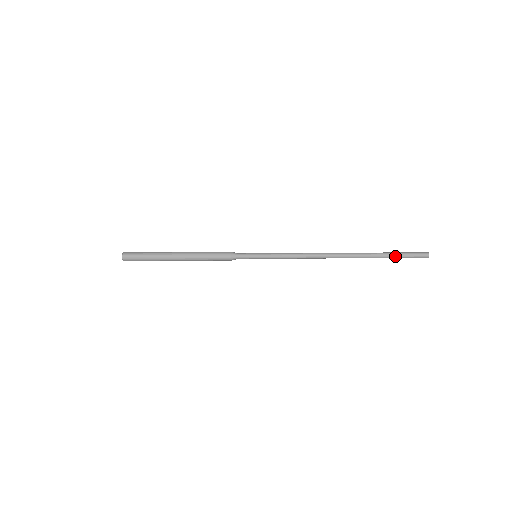
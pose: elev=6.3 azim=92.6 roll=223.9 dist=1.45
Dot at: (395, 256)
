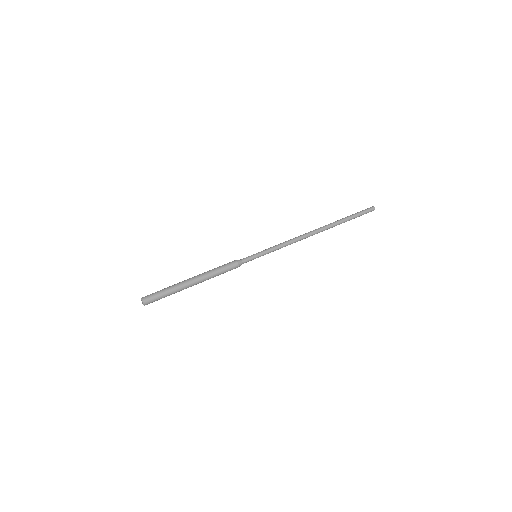
Dot at: occluded
